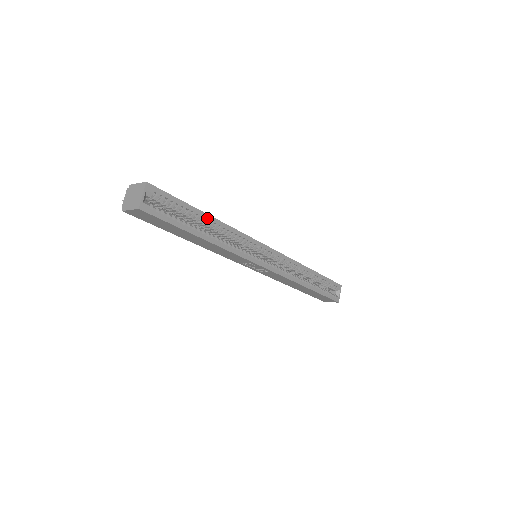
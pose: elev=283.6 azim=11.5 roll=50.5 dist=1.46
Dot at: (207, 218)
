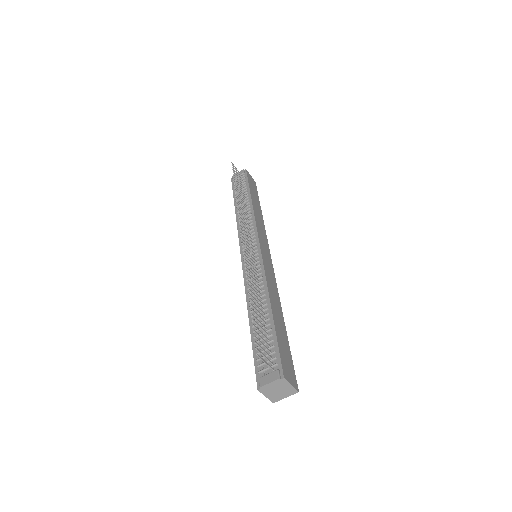
Dot at: occluded
